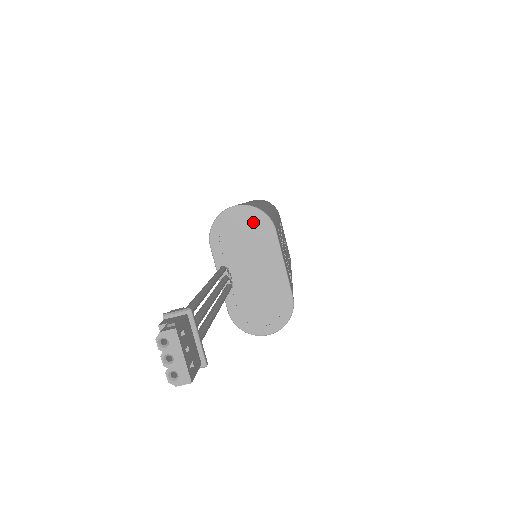
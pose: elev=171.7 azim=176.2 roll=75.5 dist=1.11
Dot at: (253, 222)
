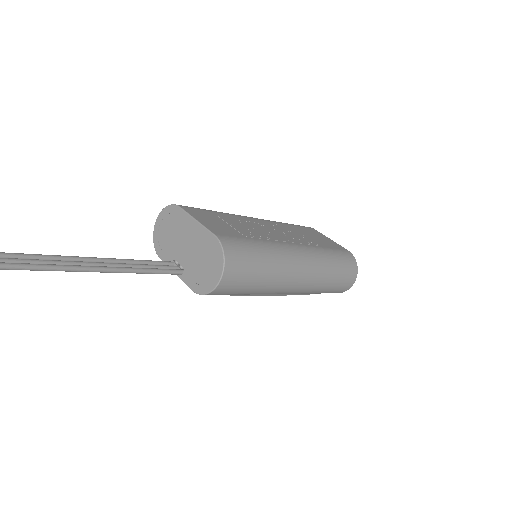
Dot at: (168, 218)
